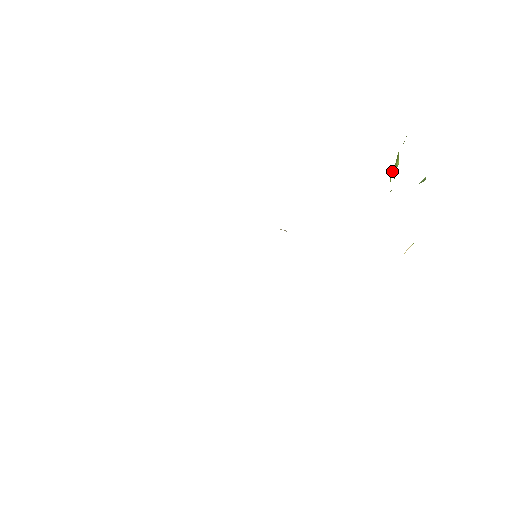
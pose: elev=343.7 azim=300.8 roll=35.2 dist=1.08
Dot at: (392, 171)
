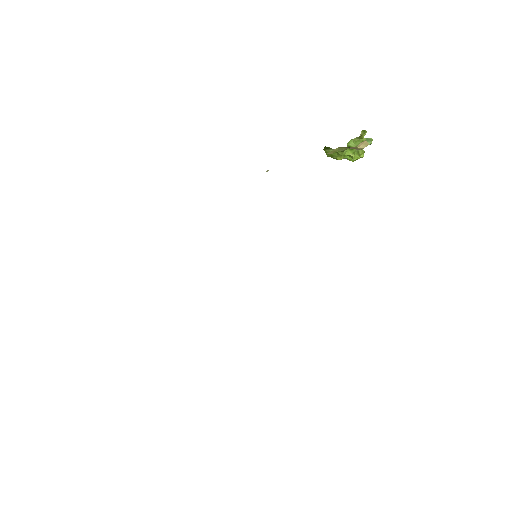
Dot at: (355, 153)
